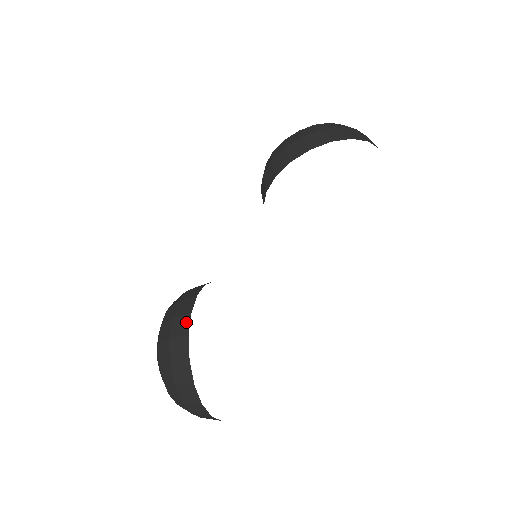
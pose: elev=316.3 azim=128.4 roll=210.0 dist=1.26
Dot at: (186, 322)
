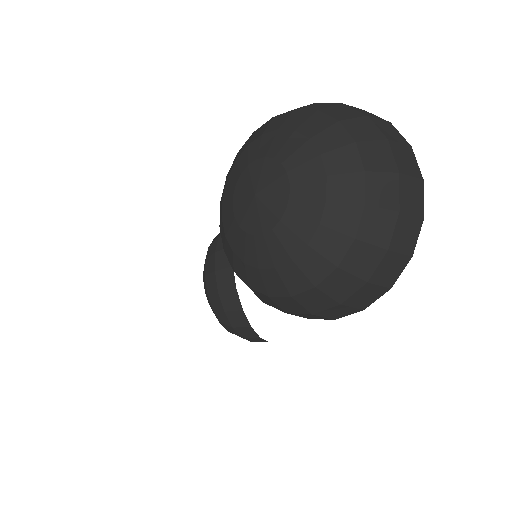
Dot at: occluded
